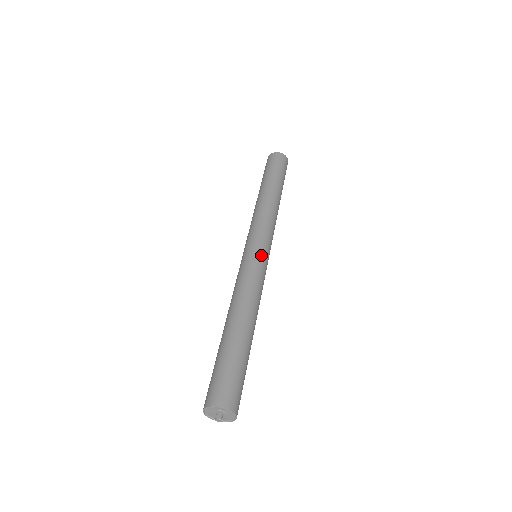
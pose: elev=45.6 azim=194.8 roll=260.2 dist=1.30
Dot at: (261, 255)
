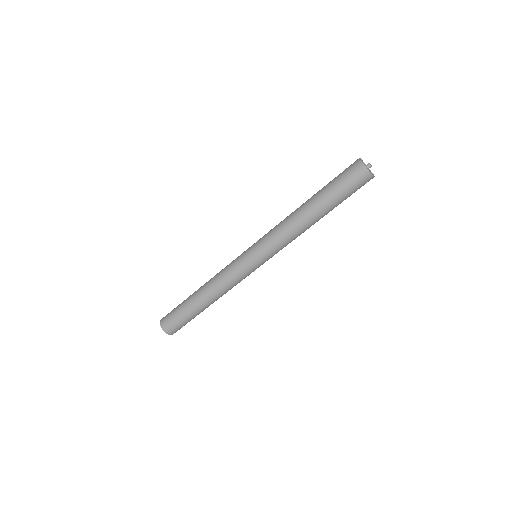
Dot at: (253, 268)
